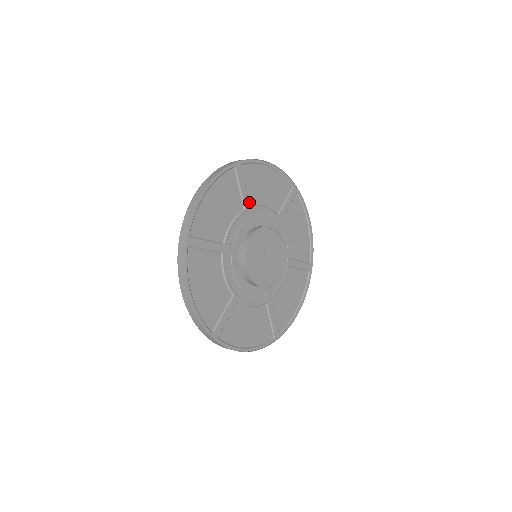
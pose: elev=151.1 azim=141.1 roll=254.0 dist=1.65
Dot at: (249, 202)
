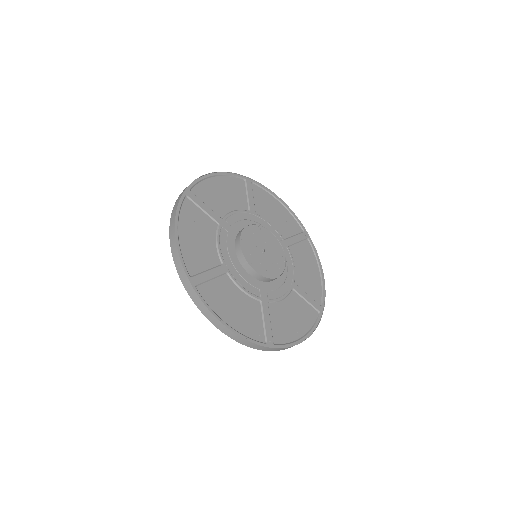
Dot at: (255, 211)
